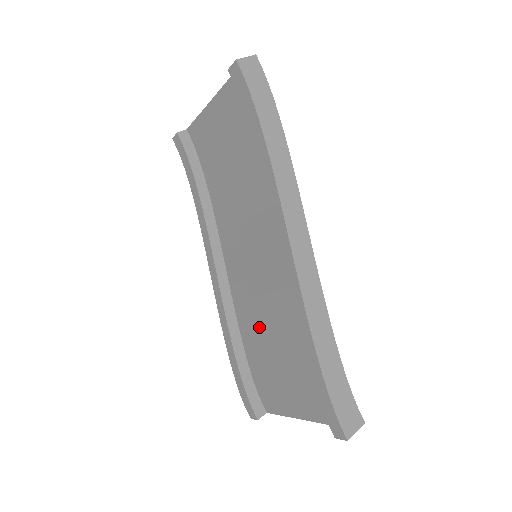
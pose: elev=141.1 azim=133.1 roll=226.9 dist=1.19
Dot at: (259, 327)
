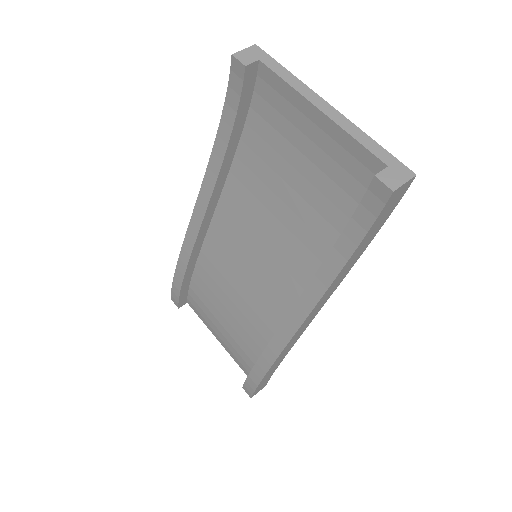
Dot at: (221, 286)
